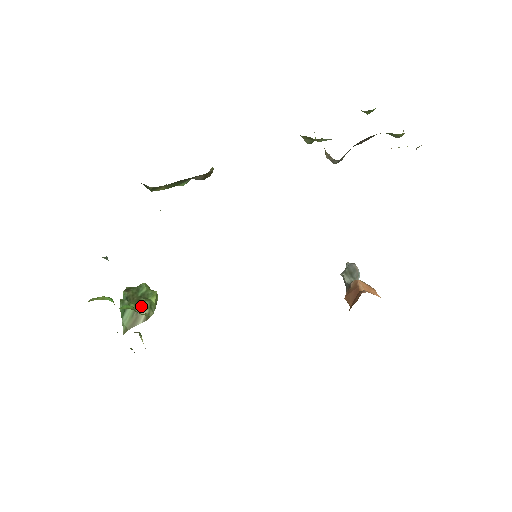
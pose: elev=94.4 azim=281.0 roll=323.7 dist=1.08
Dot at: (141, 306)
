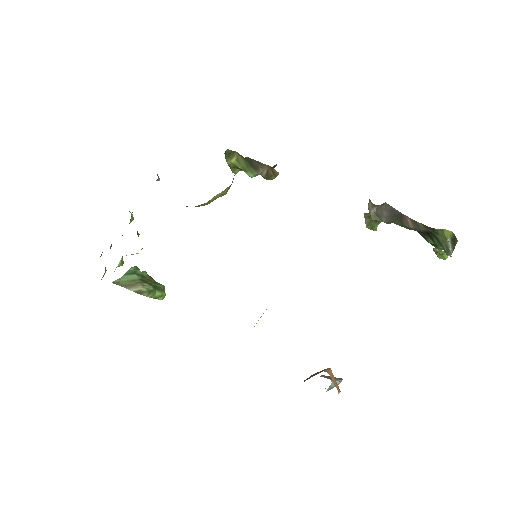
Dot at: (145, 283)
